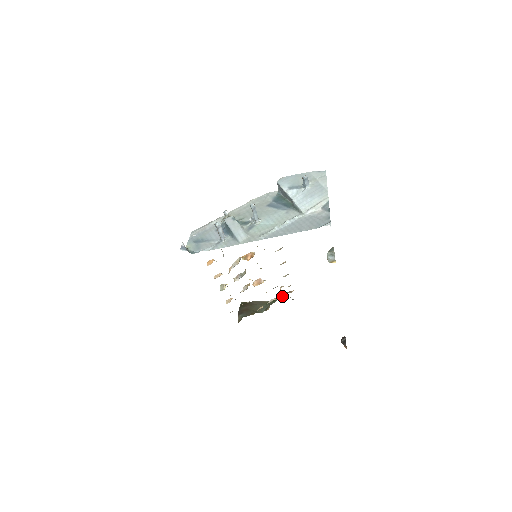
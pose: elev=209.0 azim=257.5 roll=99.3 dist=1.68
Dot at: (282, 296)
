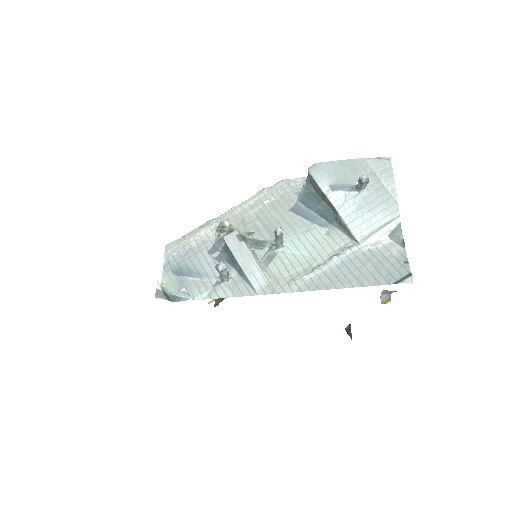
Dot at: occluded
